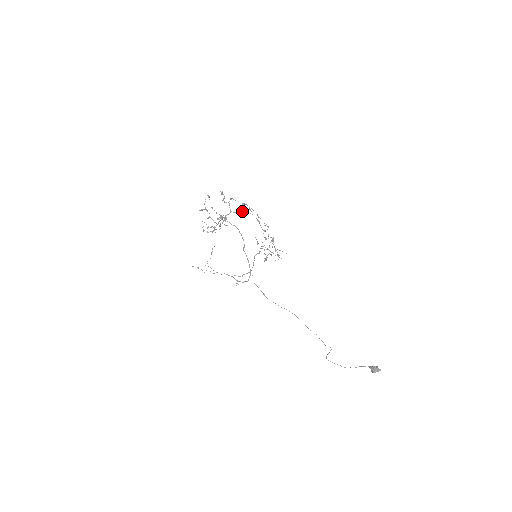
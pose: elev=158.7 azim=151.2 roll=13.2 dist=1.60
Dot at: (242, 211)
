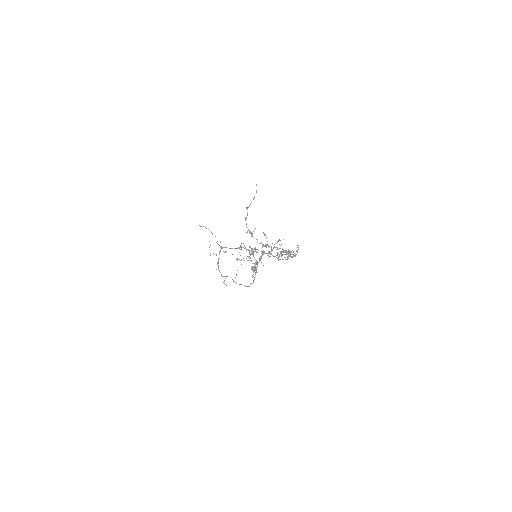
Dot at: (286, 254)
